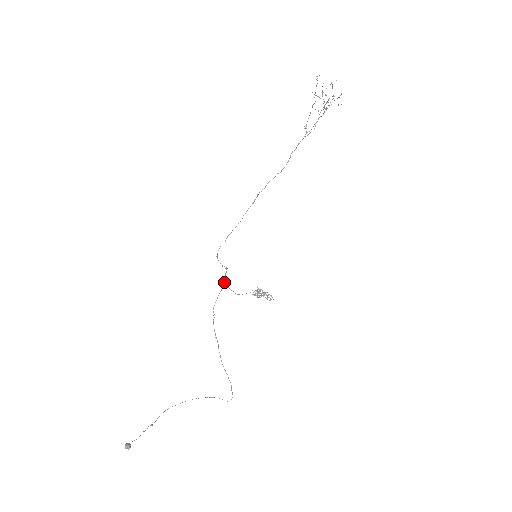
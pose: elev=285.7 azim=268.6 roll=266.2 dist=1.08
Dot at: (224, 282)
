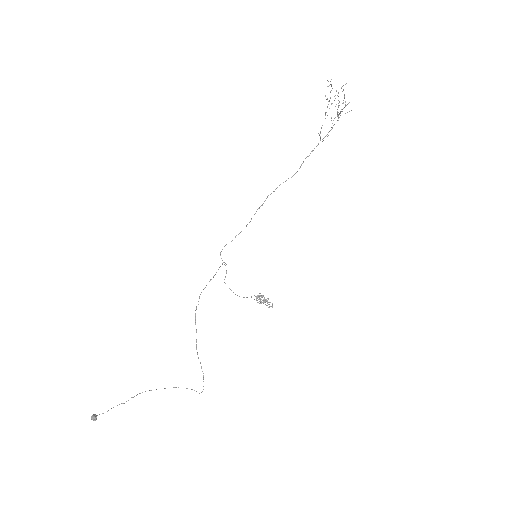
Dot at: occluded
